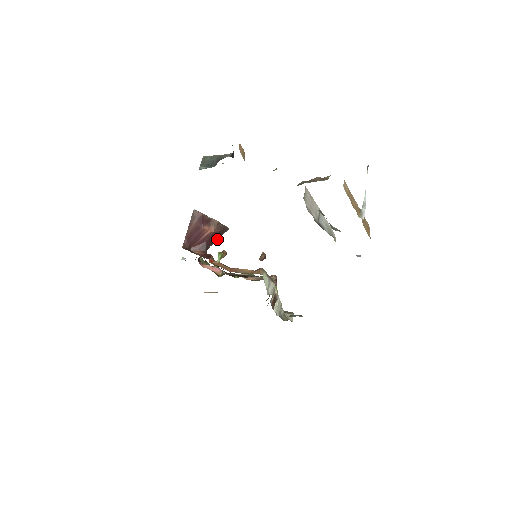
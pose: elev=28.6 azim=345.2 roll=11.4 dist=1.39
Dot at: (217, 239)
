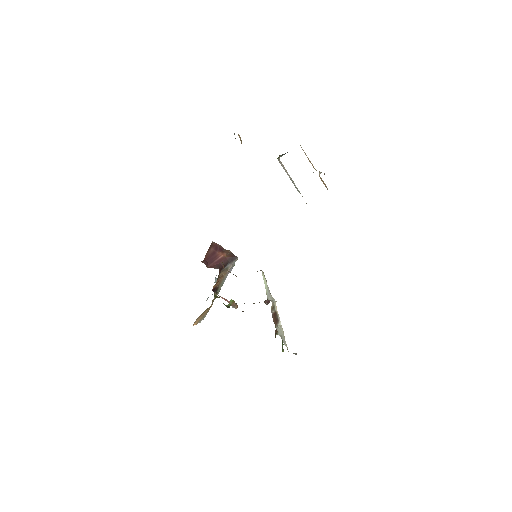
Dot at: (228, 268)
